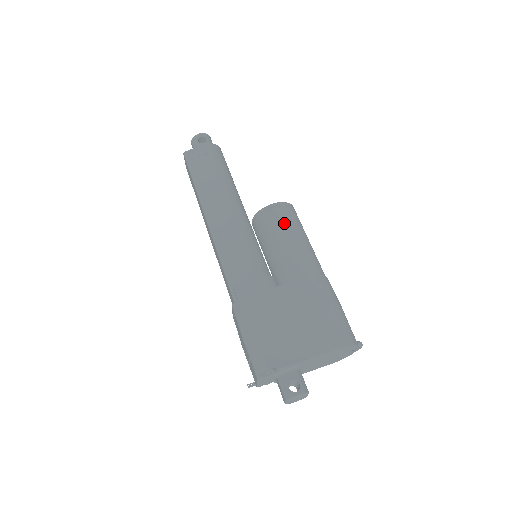
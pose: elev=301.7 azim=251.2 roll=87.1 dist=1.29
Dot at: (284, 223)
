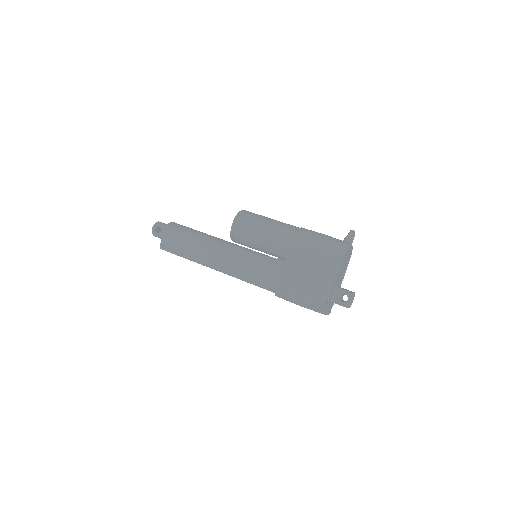
Dot at: (249, 228)
